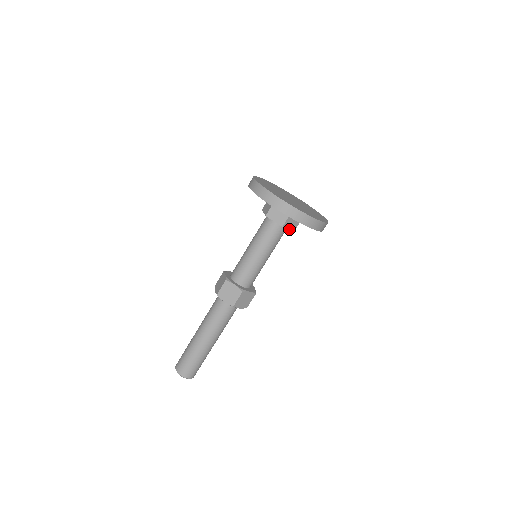
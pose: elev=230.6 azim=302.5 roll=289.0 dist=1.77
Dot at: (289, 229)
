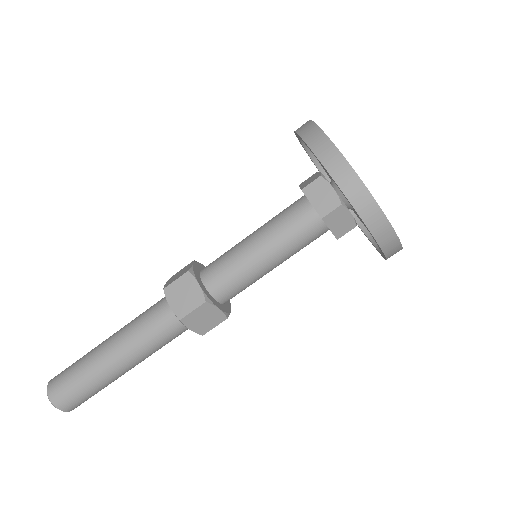
Dot at: (331, 230)
